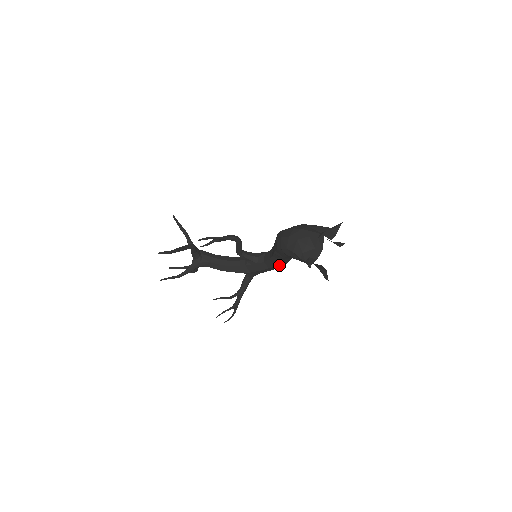
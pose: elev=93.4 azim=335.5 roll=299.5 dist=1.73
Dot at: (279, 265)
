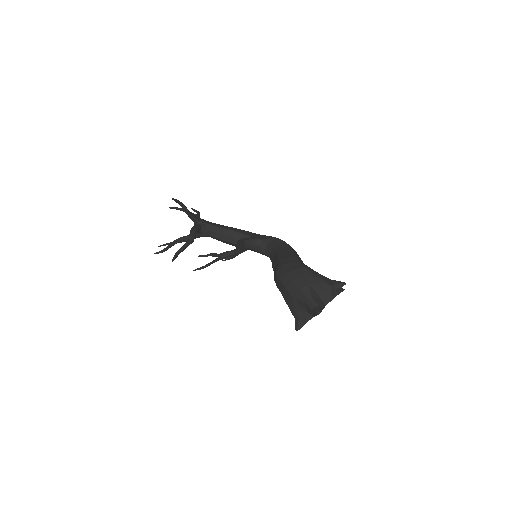
Dot at: occluded
